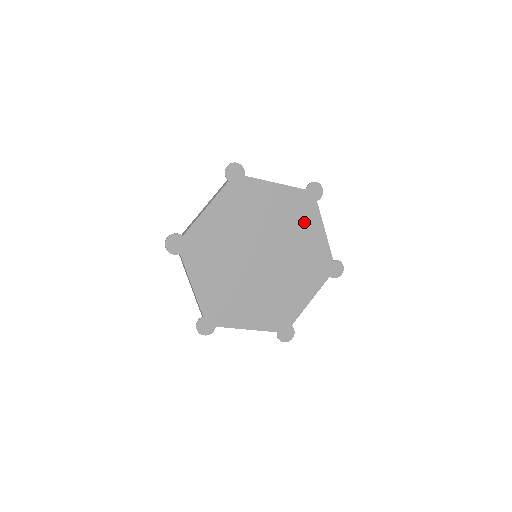
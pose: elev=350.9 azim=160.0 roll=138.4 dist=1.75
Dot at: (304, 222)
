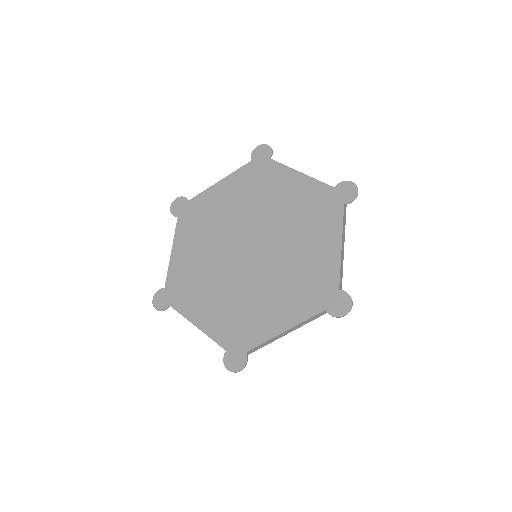
Dot at: (317, 225)
